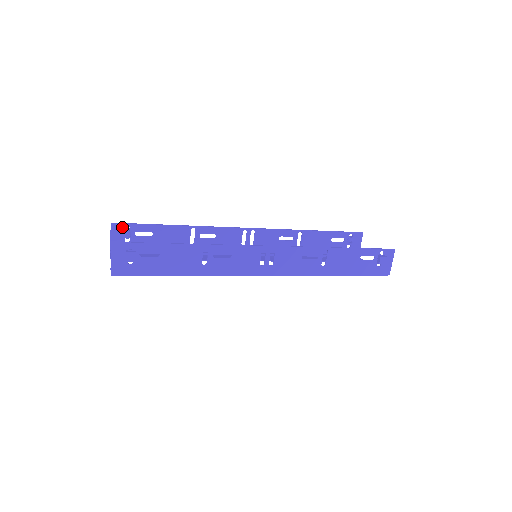
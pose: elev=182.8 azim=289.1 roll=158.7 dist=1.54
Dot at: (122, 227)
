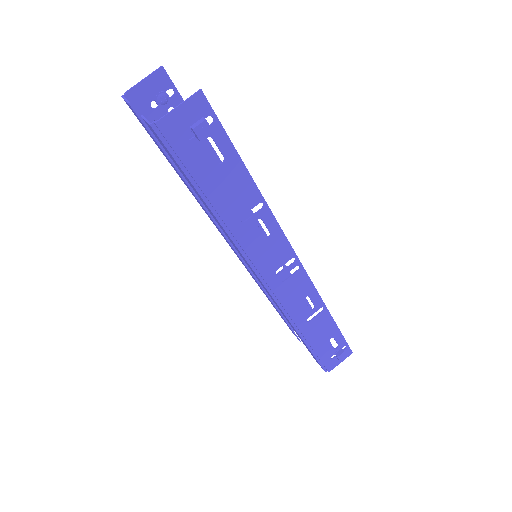
Dot at: (167, 85)
